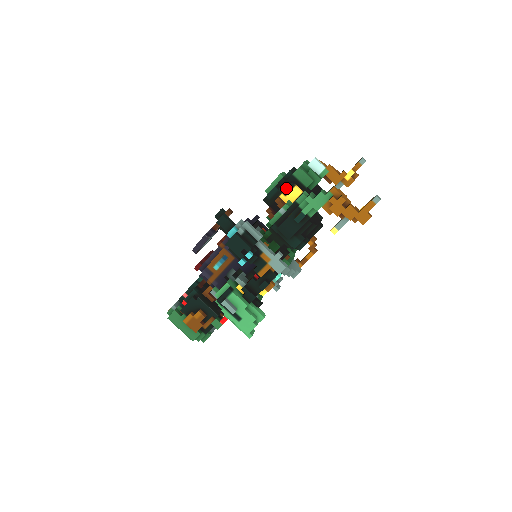
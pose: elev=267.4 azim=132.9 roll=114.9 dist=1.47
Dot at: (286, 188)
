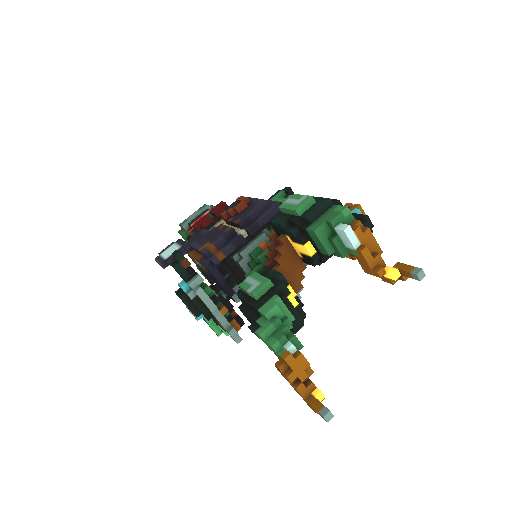
Dot at: (293, 237)
